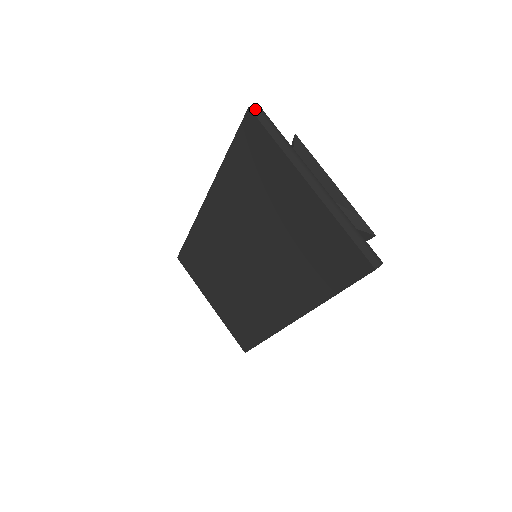
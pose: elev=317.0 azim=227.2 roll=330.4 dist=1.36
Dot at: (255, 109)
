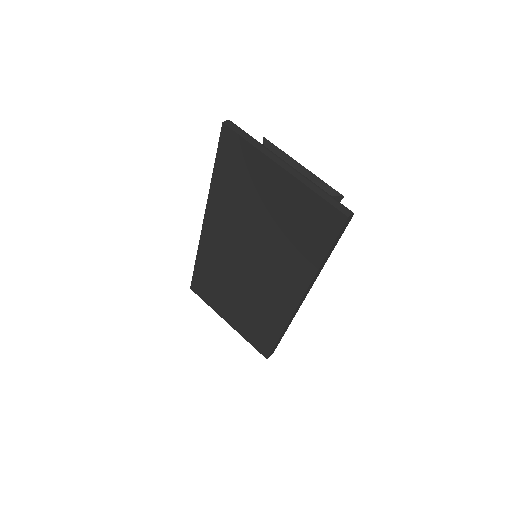
Dot at: (228, 123)
